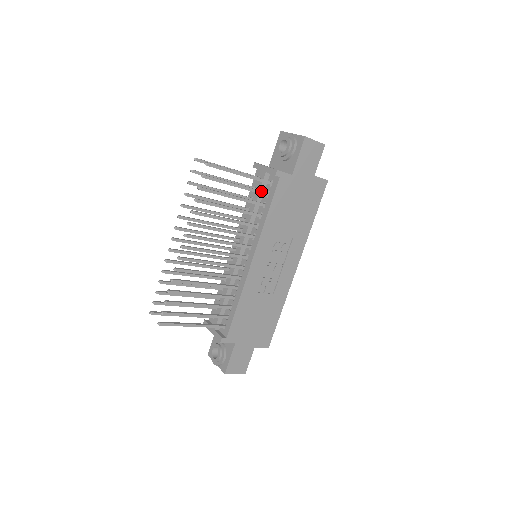
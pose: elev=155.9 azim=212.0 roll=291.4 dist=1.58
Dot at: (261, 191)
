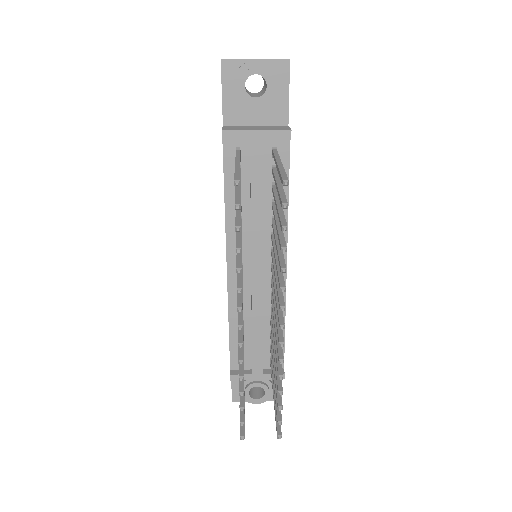
Dot at: (277, 172)
